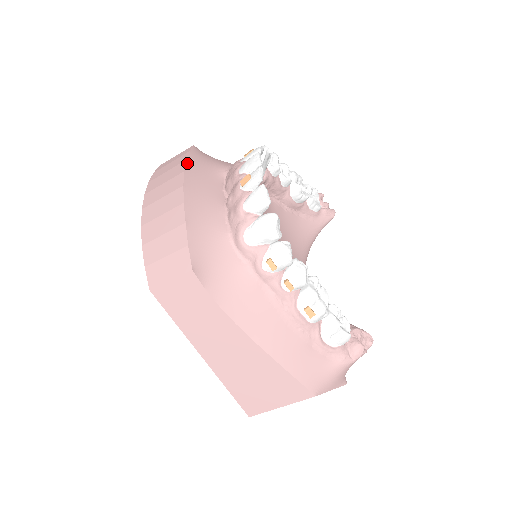
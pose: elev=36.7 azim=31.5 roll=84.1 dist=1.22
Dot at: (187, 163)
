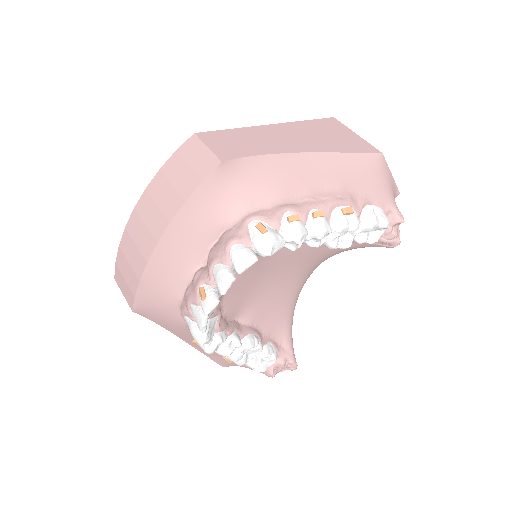
Dot at: (183, 207)
